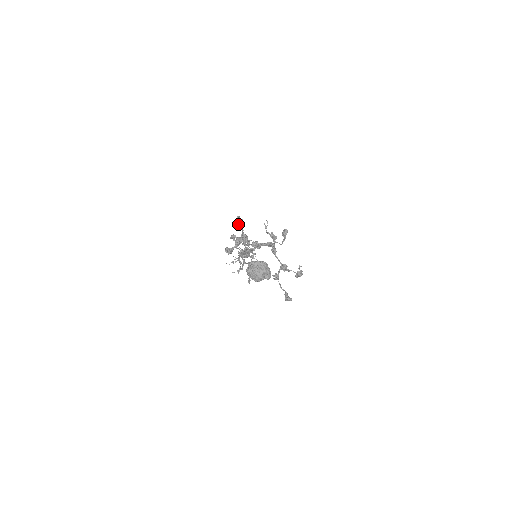
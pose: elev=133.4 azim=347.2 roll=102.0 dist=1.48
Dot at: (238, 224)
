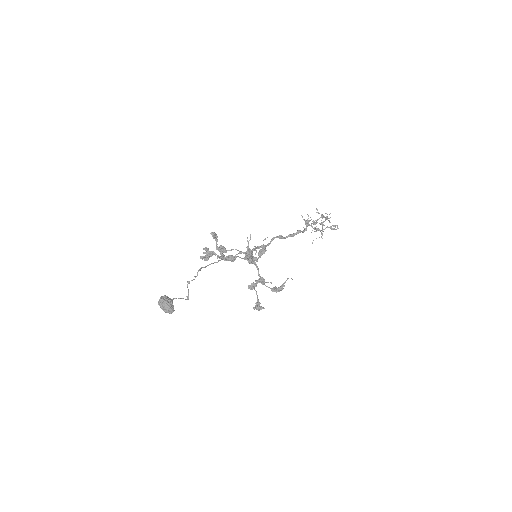
Dot at: (213, 238)
